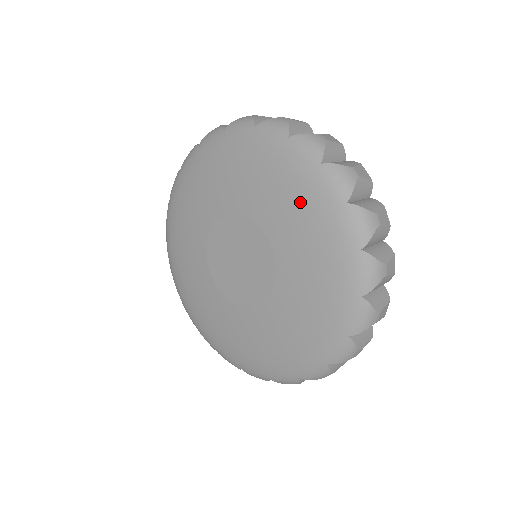
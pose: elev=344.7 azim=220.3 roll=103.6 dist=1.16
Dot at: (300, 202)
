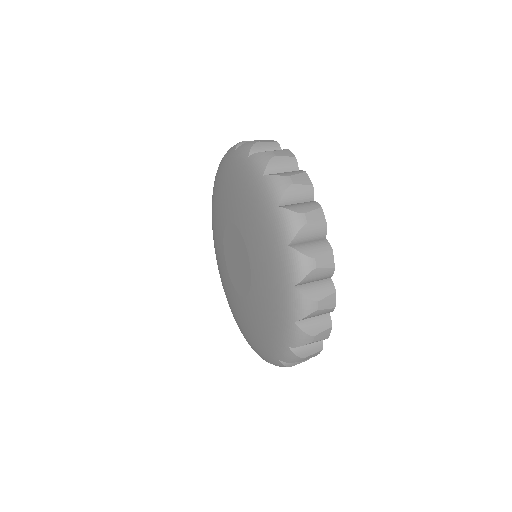
Dot at: (234, 183)
